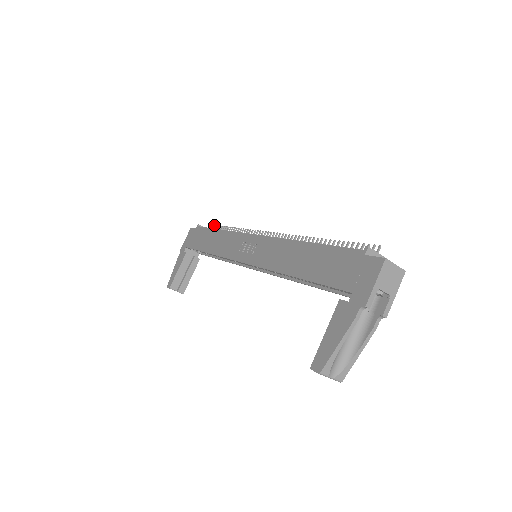
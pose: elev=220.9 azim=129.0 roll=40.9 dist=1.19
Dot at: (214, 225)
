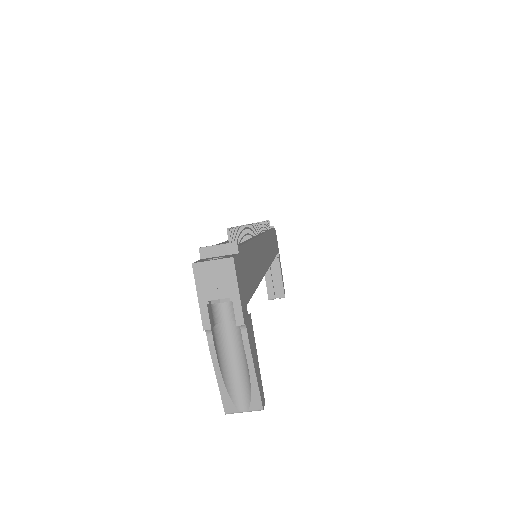
Dot at: occluded
